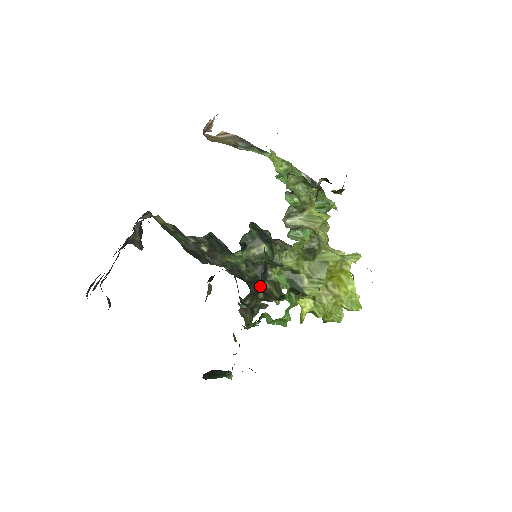
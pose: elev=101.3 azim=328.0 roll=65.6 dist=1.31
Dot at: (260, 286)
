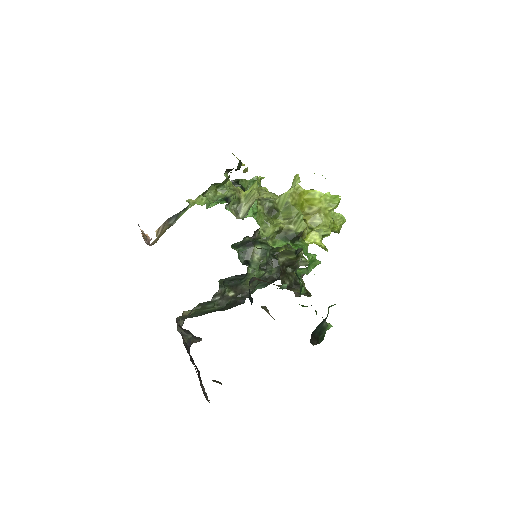
Dot at: occluded
